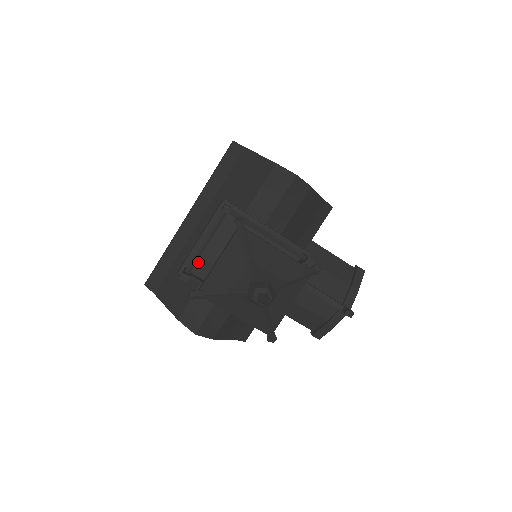
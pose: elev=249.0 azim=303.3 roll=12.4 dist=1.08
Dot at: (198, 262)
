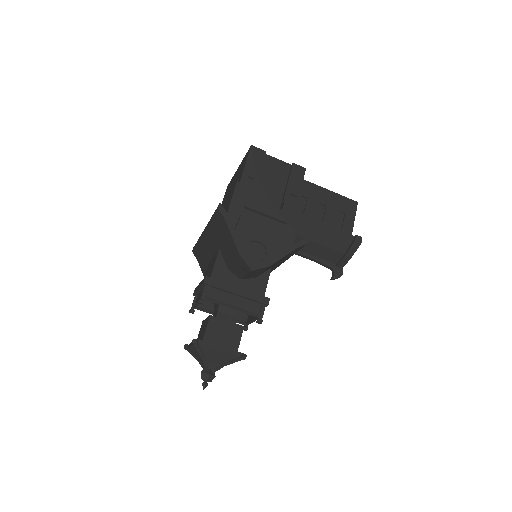
Dot at: occluded
